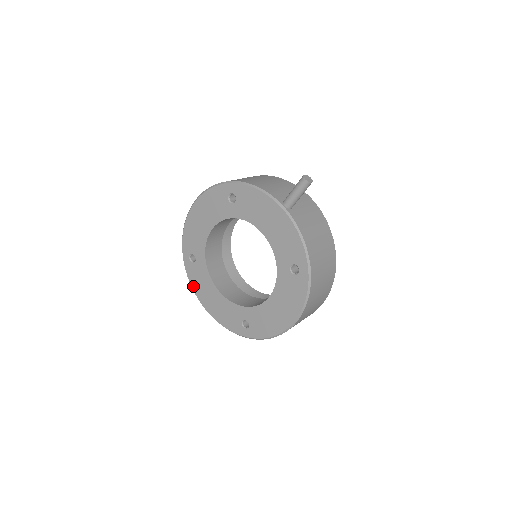
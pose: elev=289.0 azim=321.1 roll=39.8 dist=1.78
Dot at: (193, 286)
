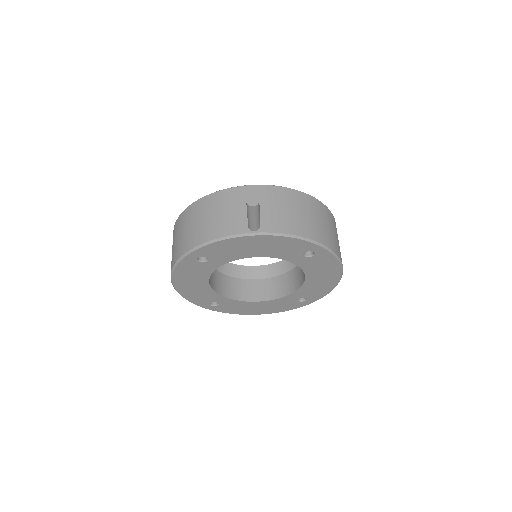
Dot at: (235, 313)
